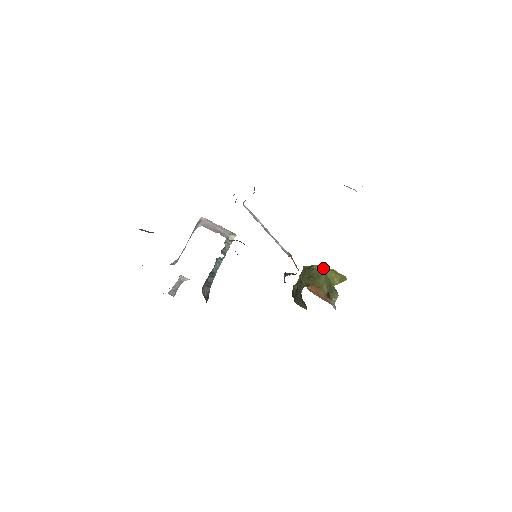
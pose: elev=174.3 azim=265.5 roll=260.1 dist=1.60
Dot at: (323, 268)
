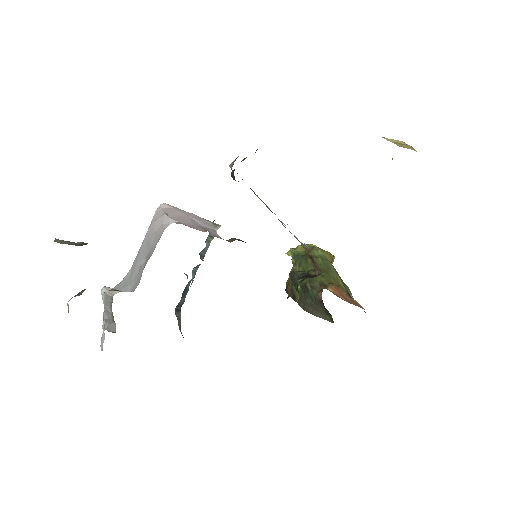
Dot at: occluded
